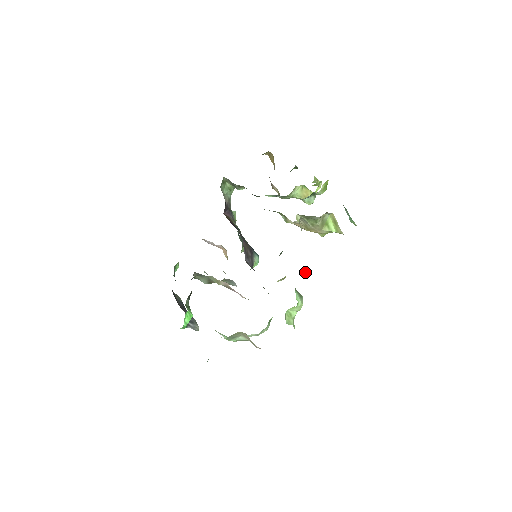
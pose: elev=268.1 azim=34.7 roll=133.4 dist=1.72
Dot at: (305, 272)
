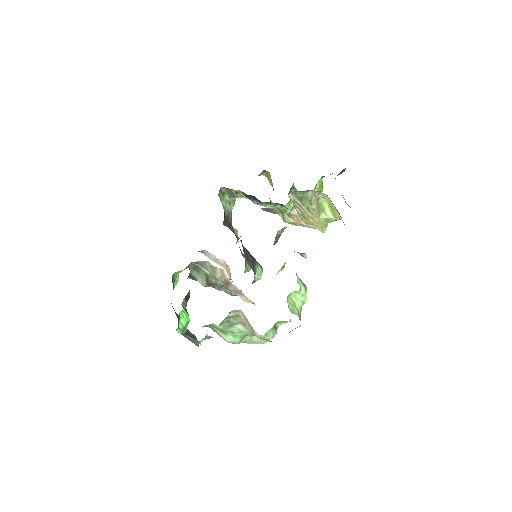
Dot at: (305, 255)
